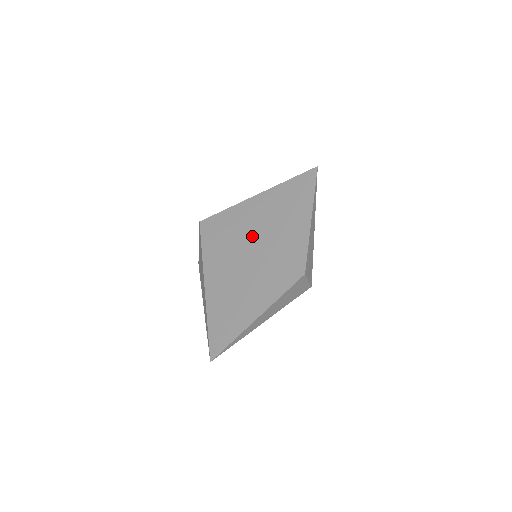
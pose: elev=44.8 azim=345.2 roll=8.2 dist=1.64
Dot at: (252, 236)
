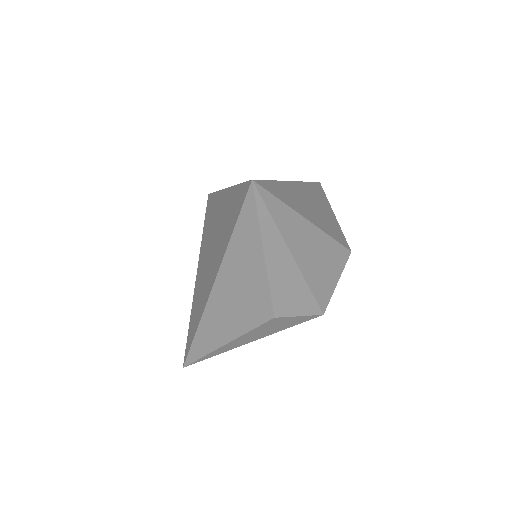
Dot at: (212, 254)
